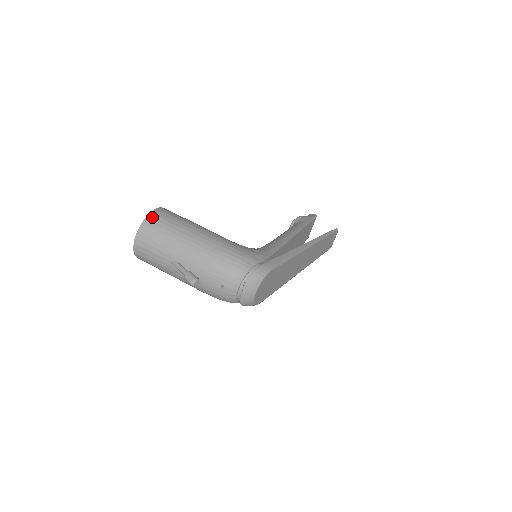
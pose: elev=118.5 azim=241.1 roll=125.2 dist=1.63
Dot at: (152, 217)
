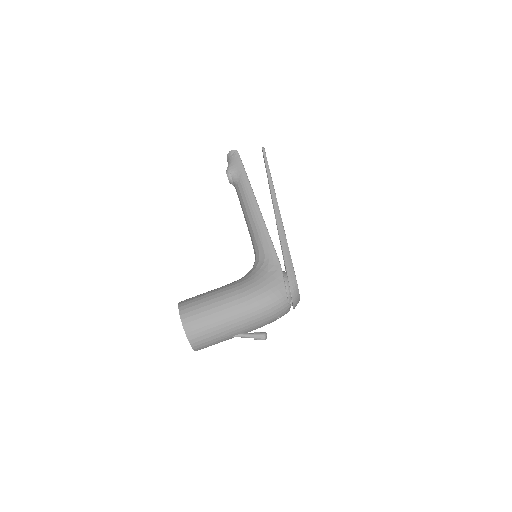
Dot at: (189, 331)
